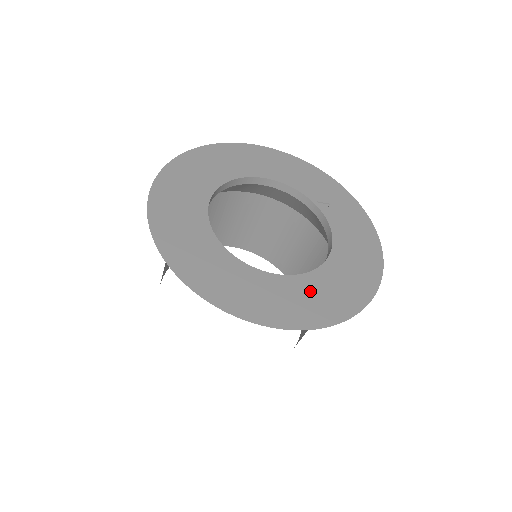
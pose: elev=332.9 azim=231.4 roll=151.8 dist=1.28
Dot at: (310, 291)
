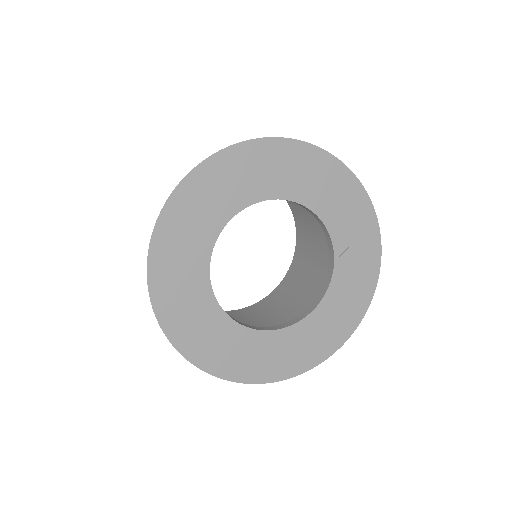
Dot at: (272, 348)
